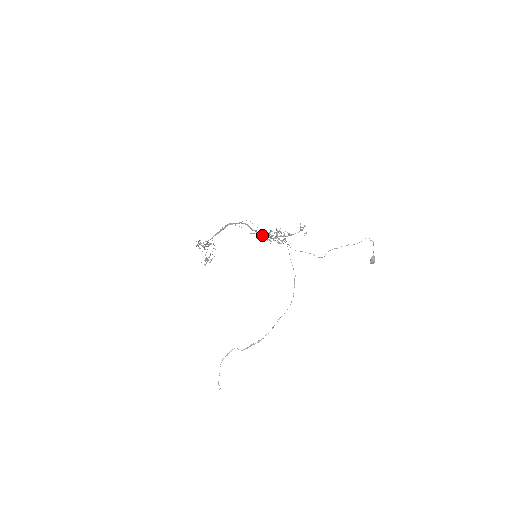
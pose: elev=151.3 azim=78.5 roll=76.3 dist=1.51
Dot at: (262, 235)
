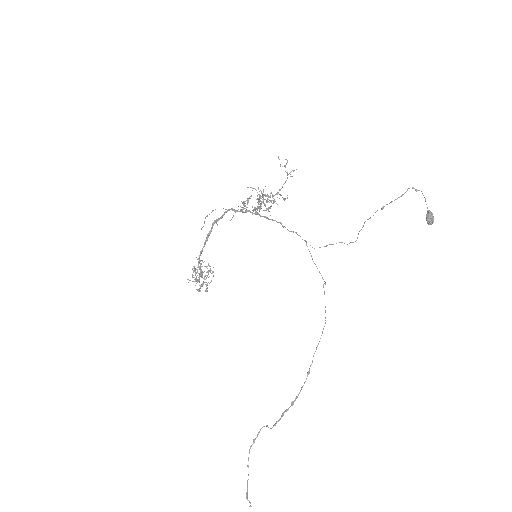
Dot at: (243, 205)
